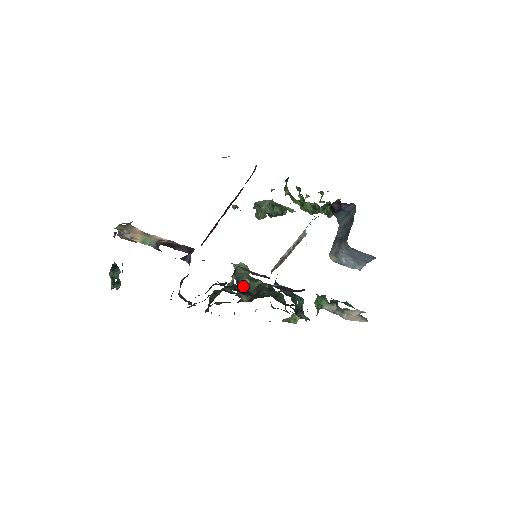
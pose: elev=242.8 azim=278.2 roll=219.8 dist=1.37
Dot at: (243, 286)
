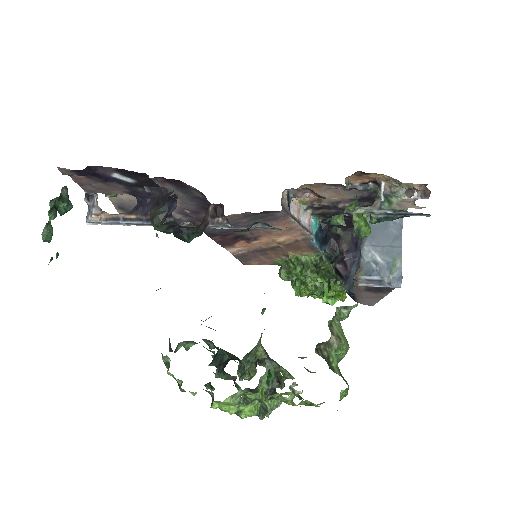
Dot at: (231, 359)
